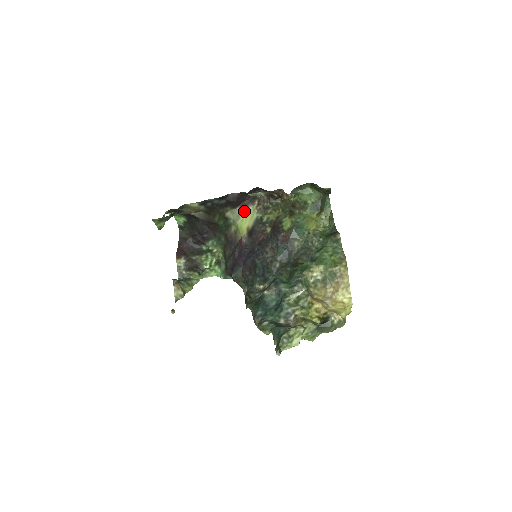
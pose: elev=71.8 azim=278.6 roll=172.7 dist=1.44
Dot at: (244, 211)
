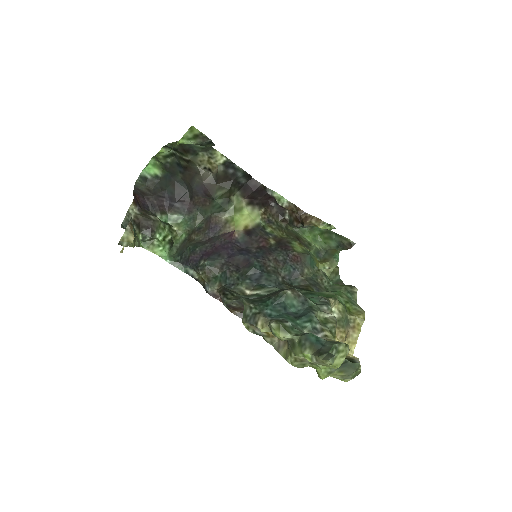
Dot at: (249, 208)
